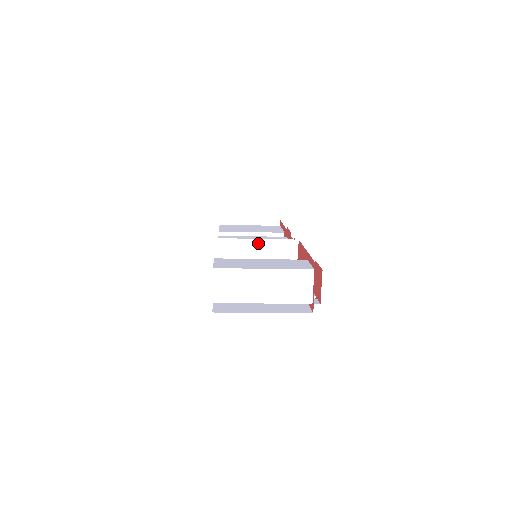
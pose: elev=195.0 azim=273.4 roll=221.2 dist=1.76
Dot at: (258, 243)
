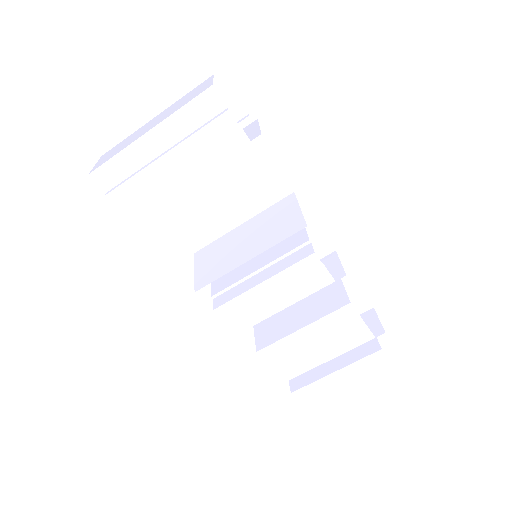
Dot at: (244, 227)
